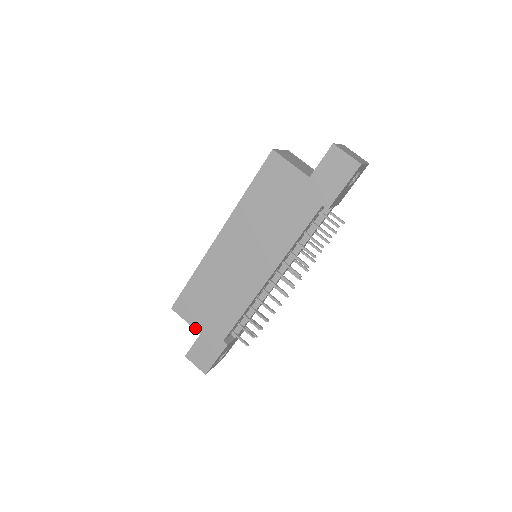
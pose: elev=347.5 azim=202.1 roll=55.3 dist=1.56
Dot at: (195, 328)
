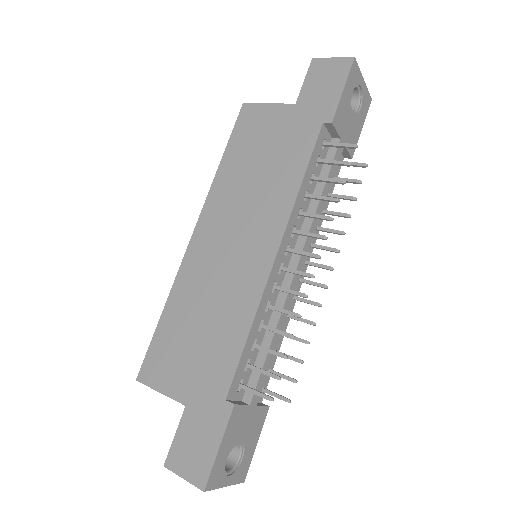
Dot at: (176, 398)
